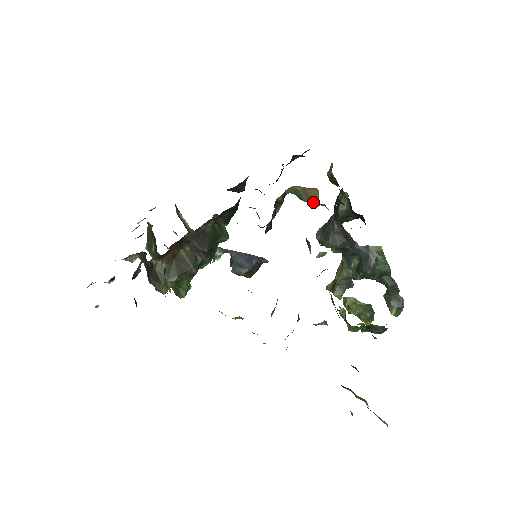
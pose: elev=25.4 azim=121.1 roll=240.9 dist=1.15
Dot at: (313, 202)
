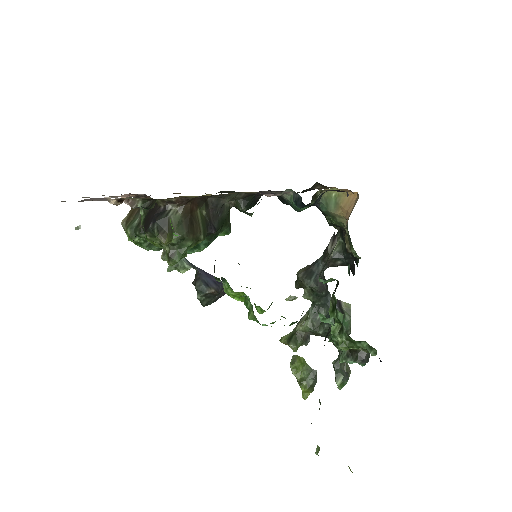
Dot at: (339, 213)
